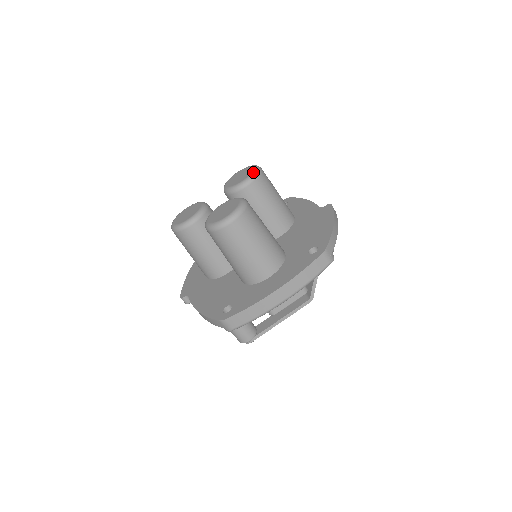
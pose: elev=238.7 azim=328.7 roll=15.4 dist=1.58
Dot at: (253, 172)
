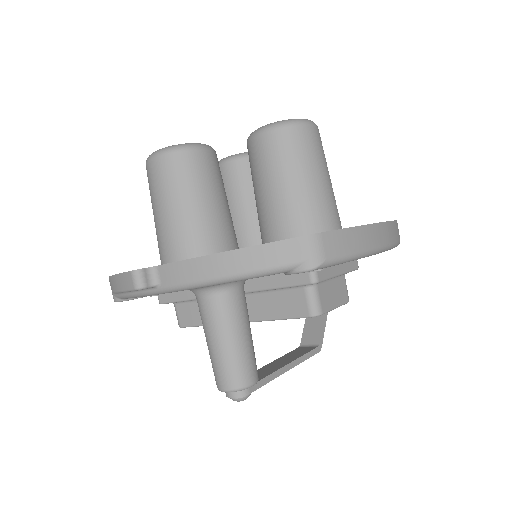
Dot at: occluded
